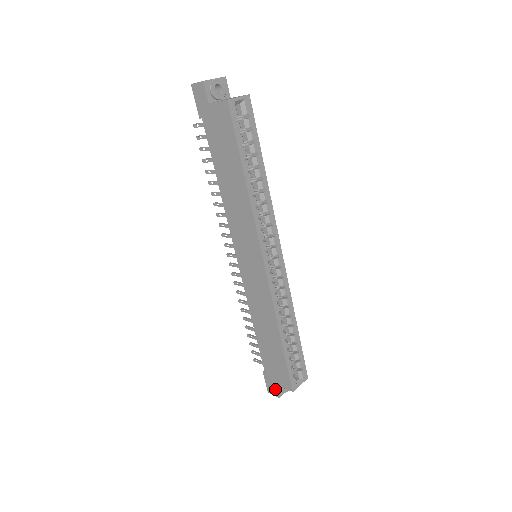
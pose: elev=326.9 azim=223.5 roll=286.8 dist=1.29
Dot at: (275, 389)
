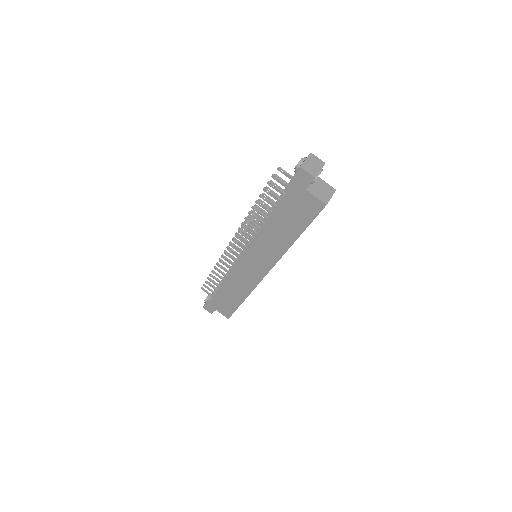
Dot at: (212, 310)
